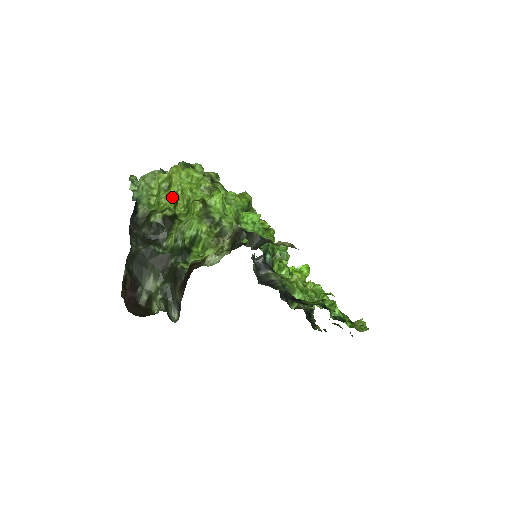
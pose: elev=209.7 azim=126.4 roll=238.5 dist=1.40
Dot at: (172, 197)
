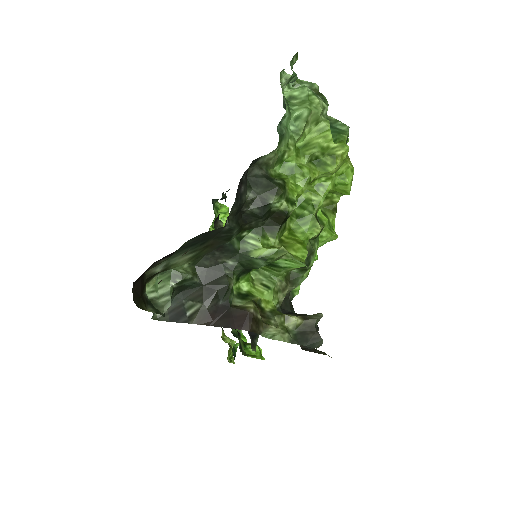
Dot at: (308, 183)
